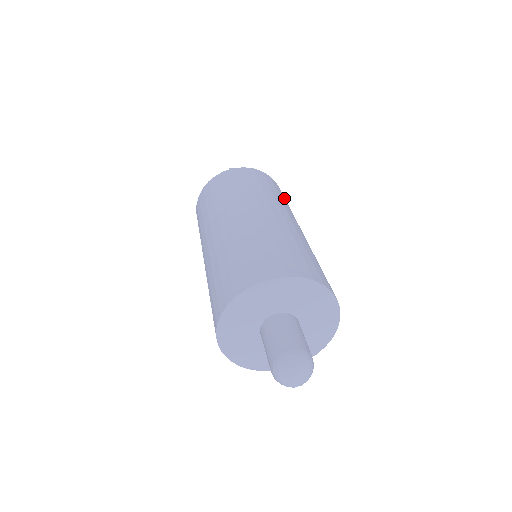
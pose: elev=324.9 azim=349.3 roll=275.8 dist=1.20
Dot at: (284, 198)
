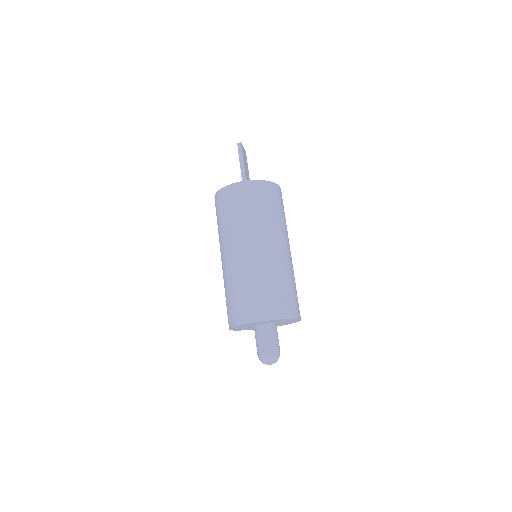
Dot at: (272, 204)
